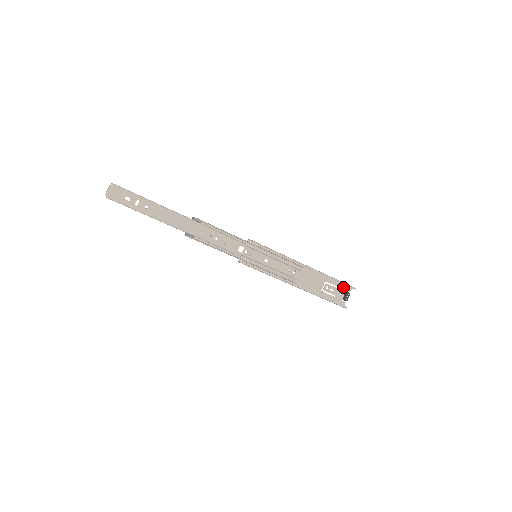
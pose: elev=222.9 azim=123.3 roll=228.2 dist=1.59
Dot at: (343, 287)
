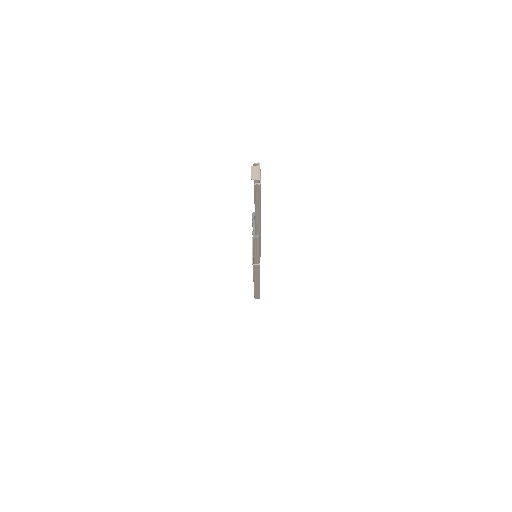
Dot at: occluded
